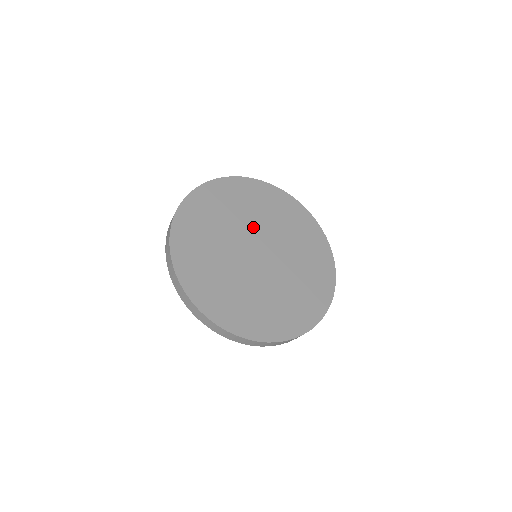
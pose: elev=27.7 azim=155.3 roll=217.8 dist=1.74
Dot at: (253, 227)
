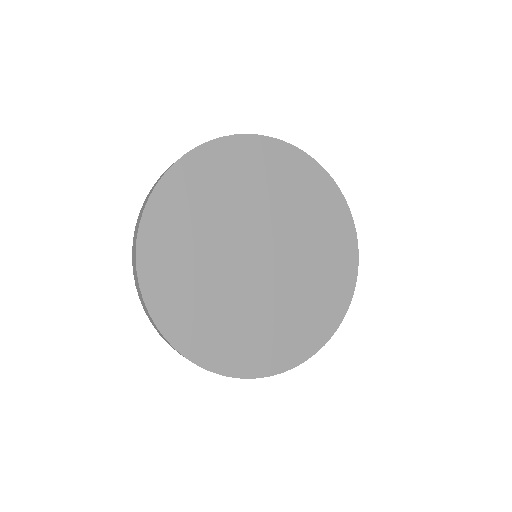
Dot at: (259, 217)
